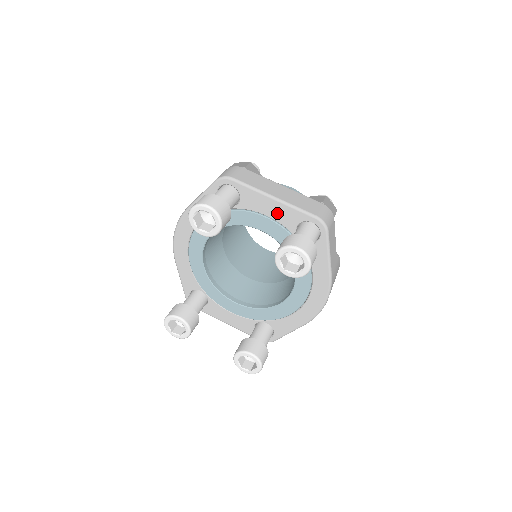
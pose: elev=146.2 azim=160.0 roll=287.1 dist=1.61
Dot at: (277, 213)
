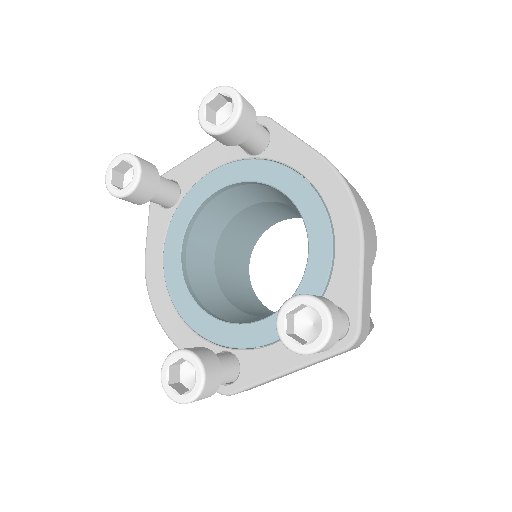
Dot at: (216, 157)
